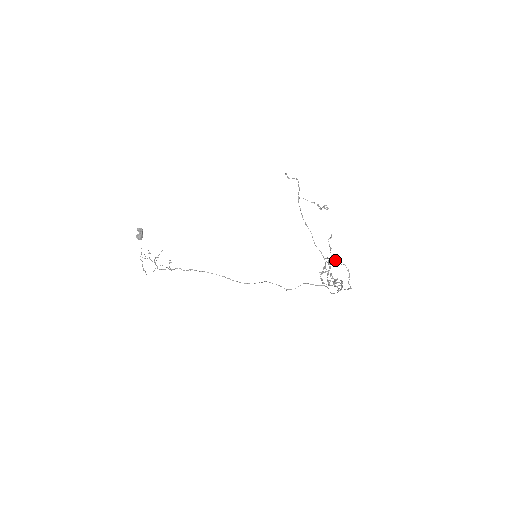
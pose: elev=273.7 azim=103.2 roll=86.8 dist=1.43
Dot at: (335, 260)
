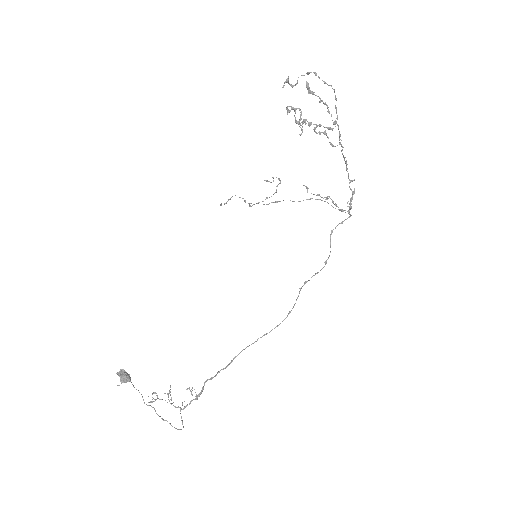
Dot at: (288, 82)
